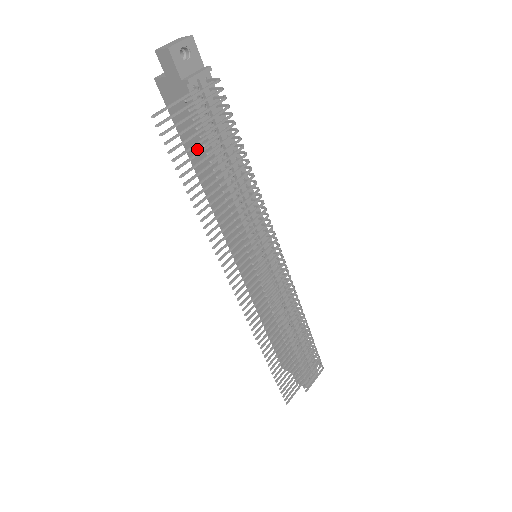
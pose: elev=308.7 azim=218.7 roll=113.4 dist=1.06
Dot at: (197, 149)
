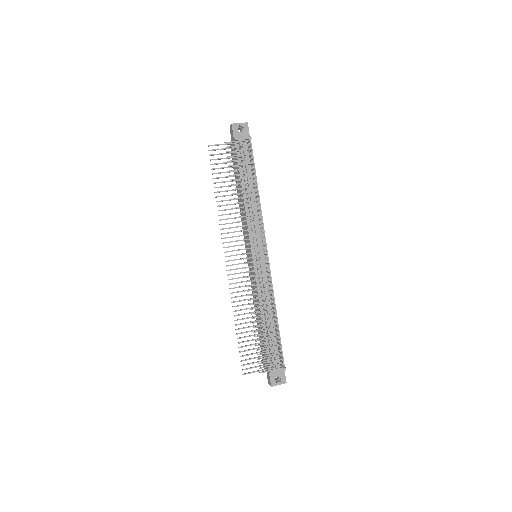
Dot at: occluded
